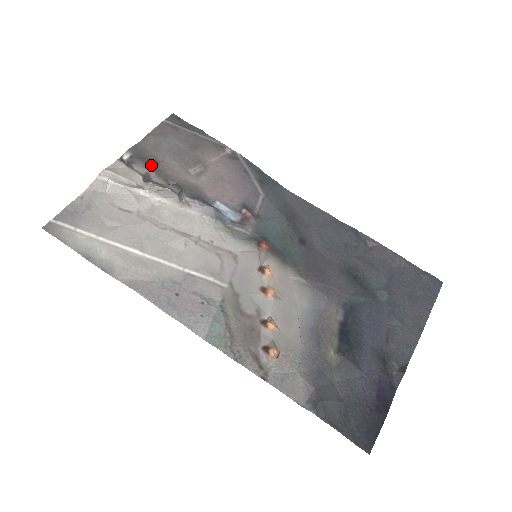
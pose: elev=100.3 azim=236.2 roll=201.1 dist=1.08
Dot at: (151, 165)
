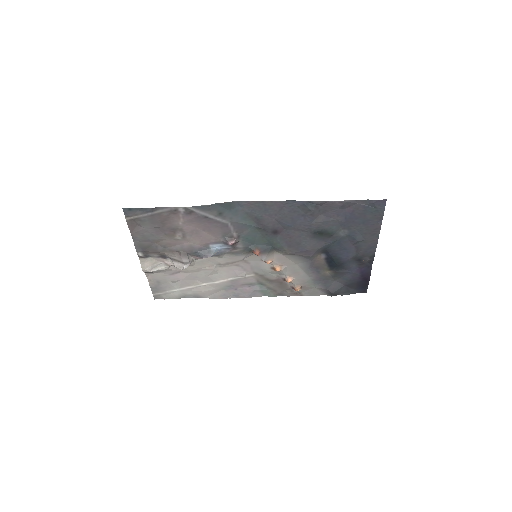
Dot at: (157, 251)
